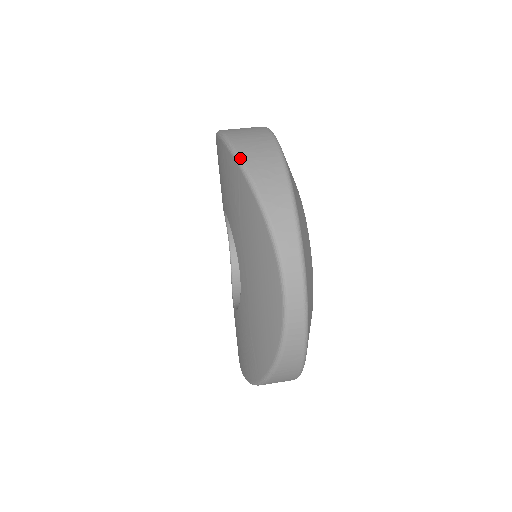
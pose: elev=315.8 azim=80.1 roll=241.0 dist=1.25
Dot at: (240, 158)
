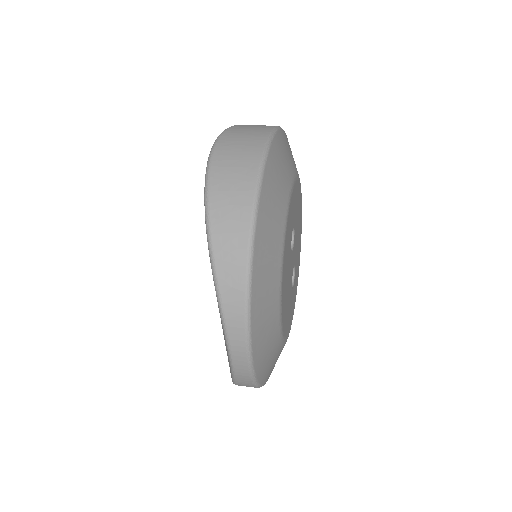
Dot at: (208, 216)
